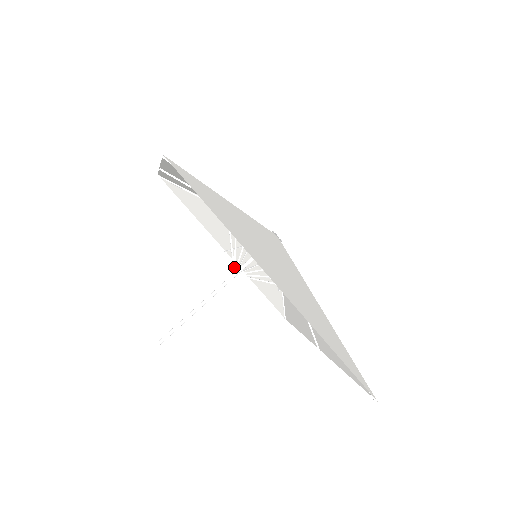
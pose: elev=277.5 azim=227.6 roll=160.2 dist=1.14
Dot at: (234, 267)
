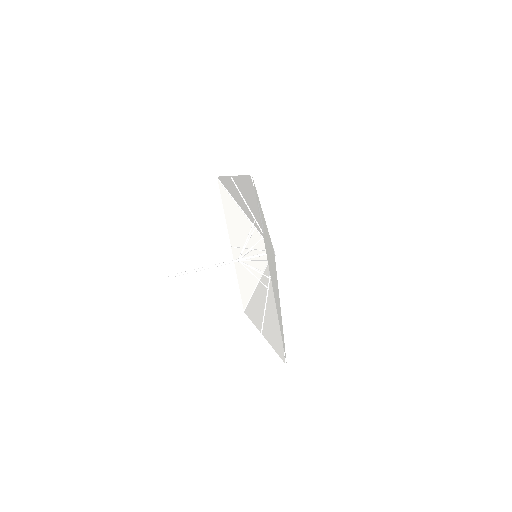
Dot at: occluded
